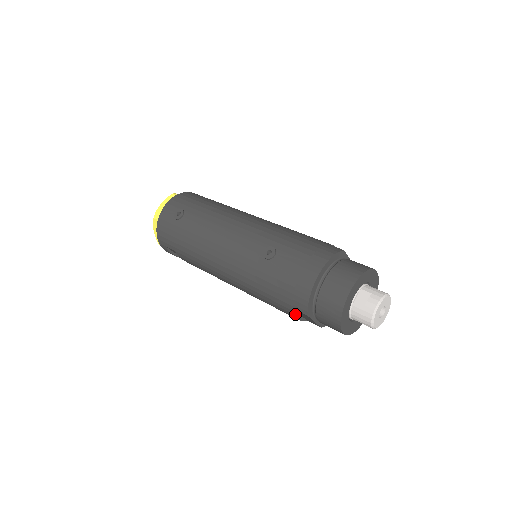
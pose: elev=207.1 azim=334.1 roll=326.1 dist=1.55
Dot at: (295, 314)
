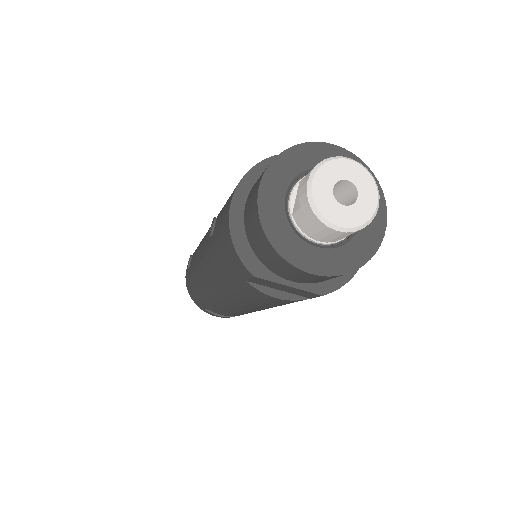
Dot at: (262, 290)
